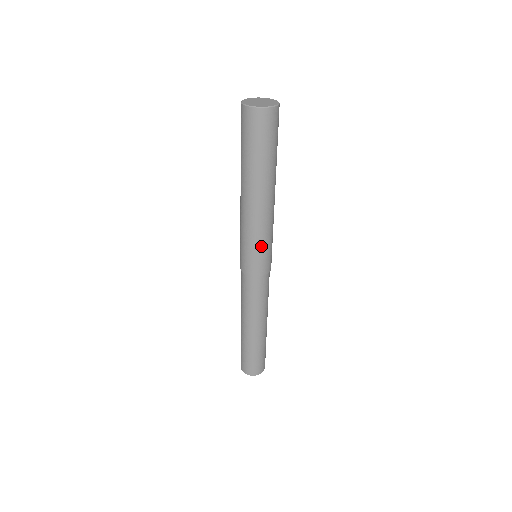
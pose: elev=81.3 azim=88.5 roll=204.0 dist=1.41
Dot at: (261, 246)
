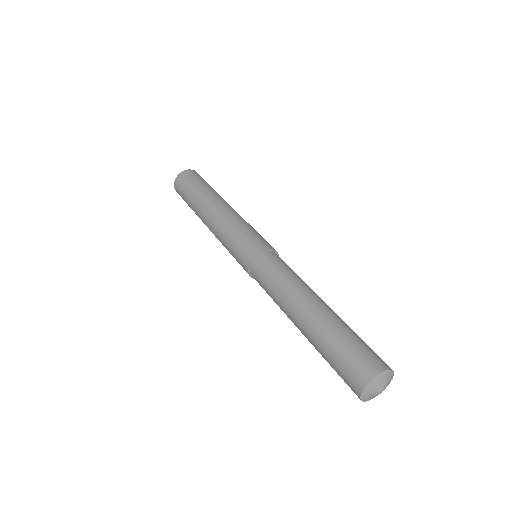
Dot at: (244, 230)
